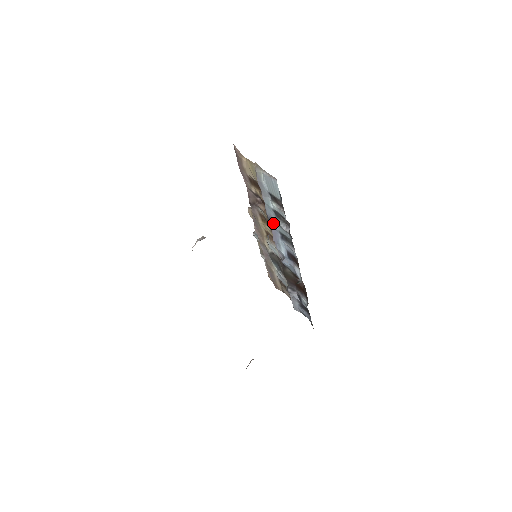
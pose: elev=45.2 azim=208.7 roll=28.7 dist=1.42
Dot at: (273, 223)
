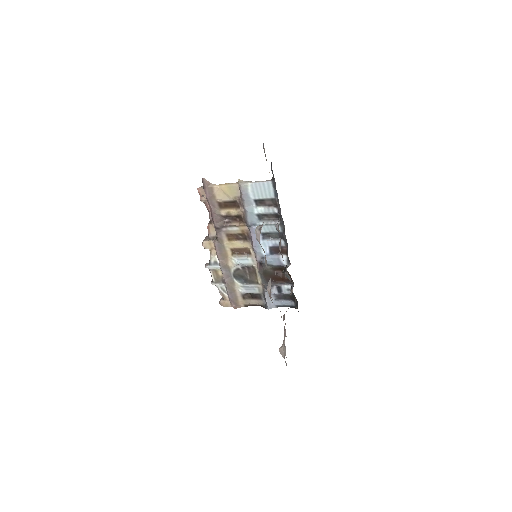
Dot at: occluded
